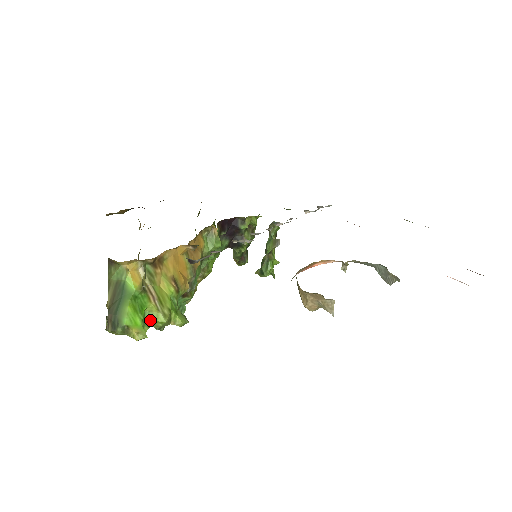
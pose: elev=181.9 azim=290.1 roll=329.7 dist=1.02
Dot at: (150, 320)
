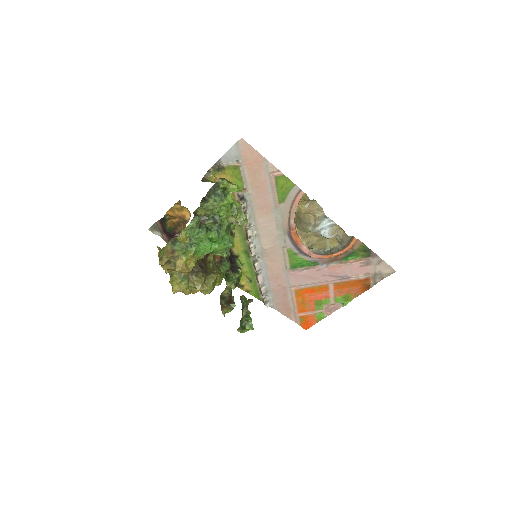
Dot at: occluded
